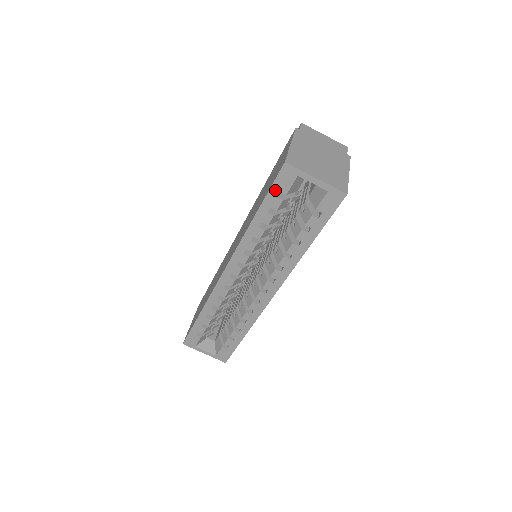
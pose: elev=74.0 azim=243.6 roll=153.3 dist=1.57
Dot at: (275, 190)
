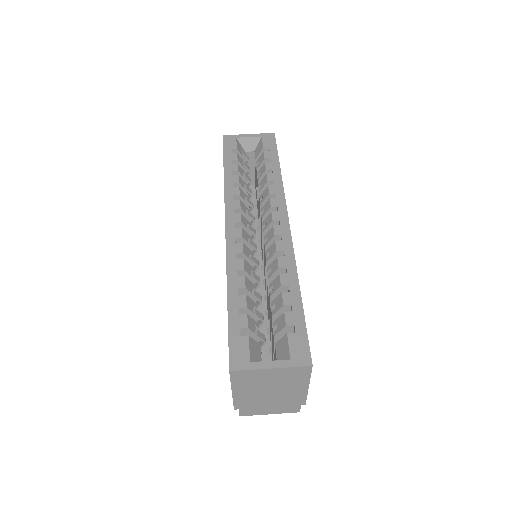
Dot at: (227, 150)
